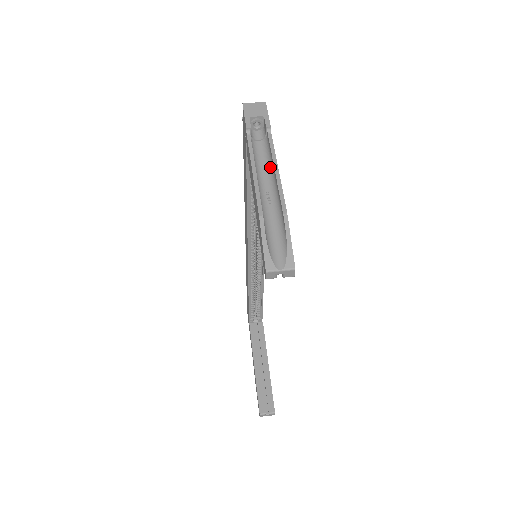
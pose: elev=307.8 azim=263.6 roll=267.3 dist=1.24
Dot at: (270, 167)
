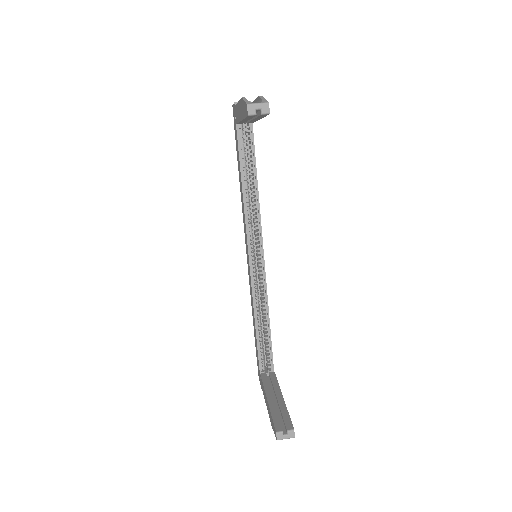
Dot at: occluded
